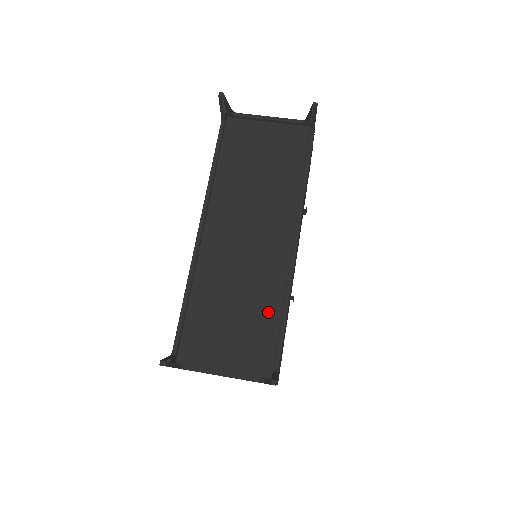
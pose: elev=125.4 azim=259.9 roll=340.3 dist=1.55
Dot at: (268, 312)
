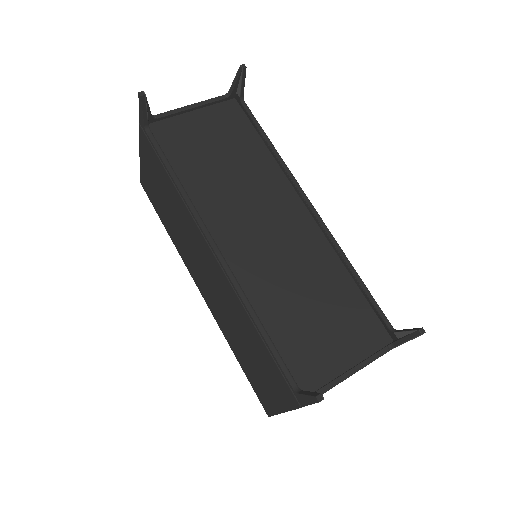
Dot at: (340, 284)
